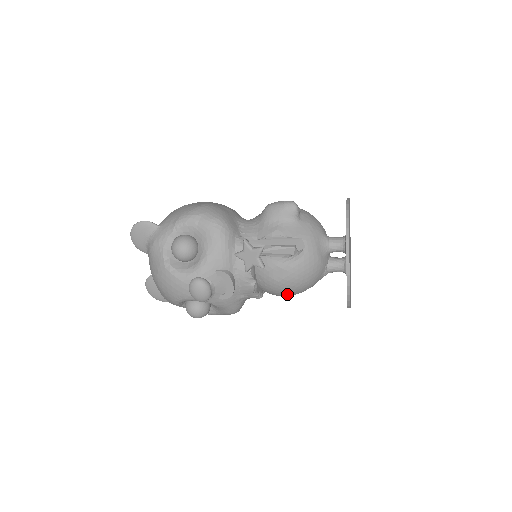
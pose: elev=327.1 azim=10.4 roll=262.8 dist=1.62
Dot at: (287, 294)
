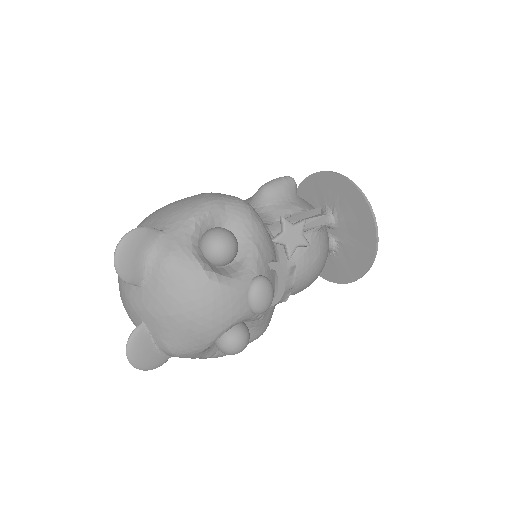
Dot at: (309, 284)
